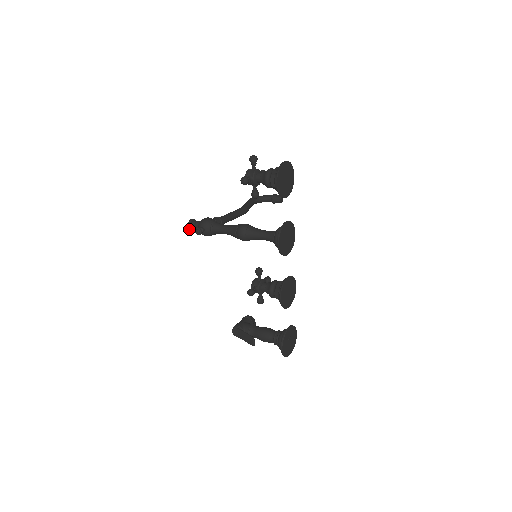
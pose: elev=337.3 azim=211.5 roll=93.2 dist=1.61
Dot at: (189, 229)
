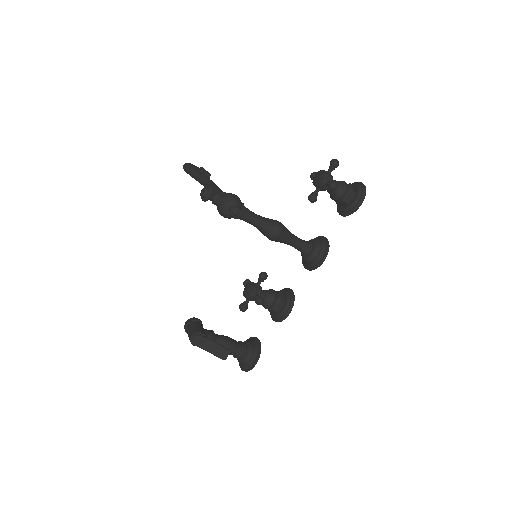
Dot at: (205, 199)
